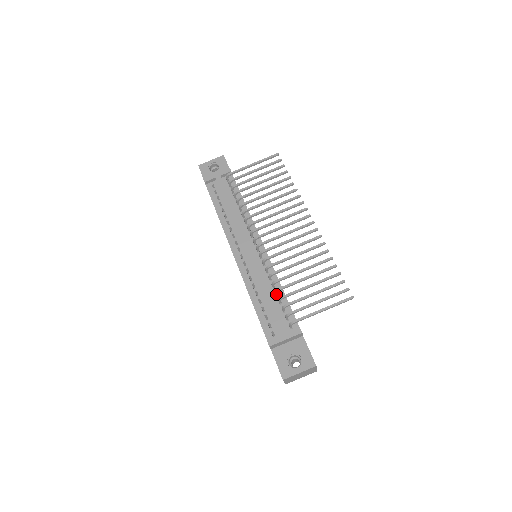
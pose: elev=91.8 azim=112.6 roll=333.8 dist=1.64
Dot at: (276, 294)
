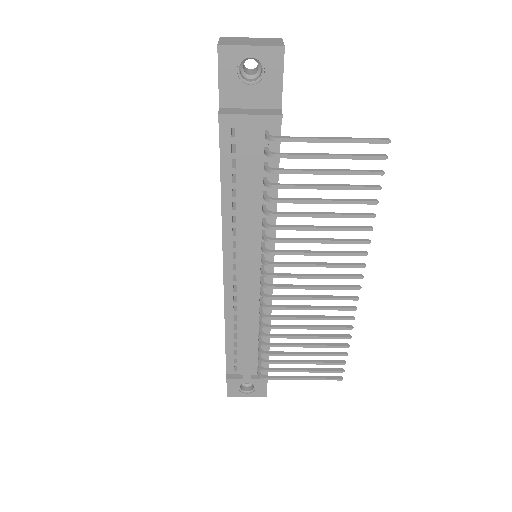
Dot at: (259, 339)
